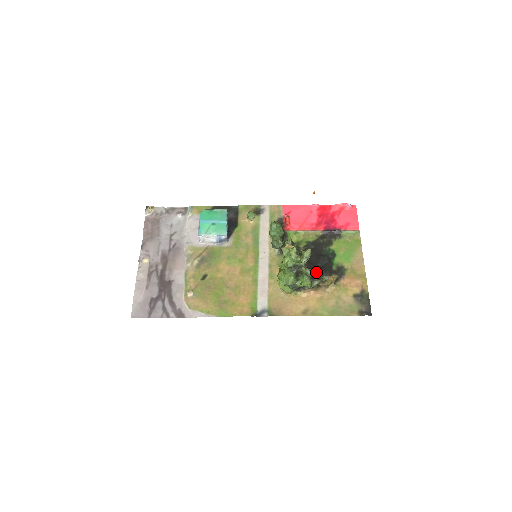
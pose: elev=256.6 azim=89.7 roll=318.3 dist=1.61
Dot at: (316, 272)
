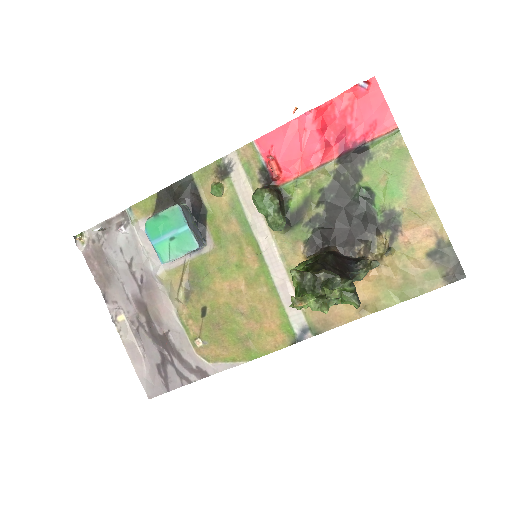
Dot at: (354, 239)
